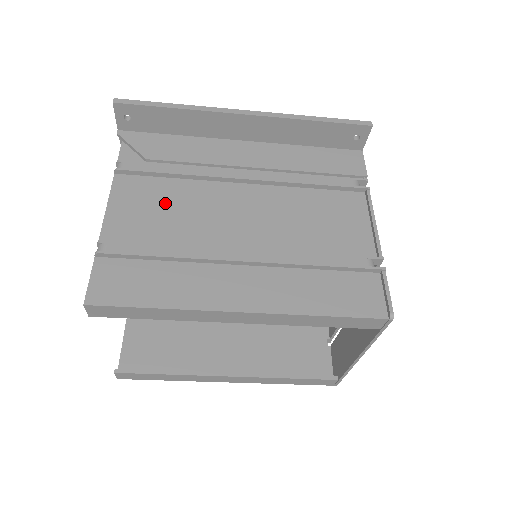
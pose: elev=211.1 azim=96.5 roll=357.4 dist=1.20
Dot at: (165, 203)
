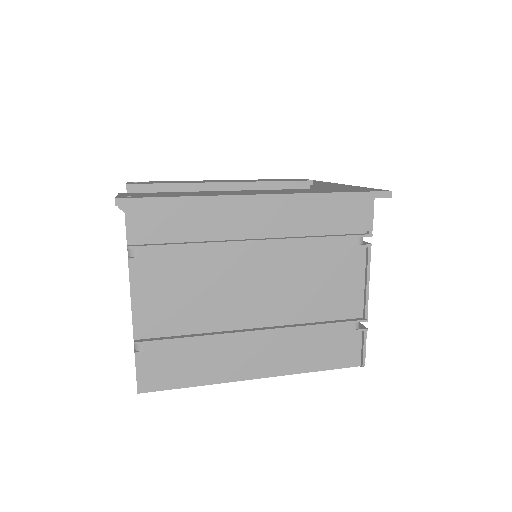
Dot at: (184, 288)
